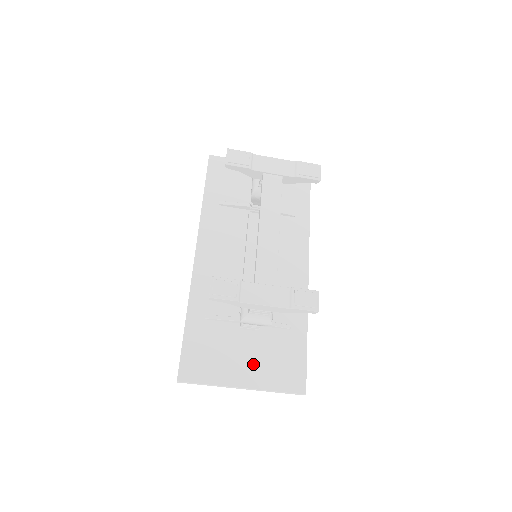
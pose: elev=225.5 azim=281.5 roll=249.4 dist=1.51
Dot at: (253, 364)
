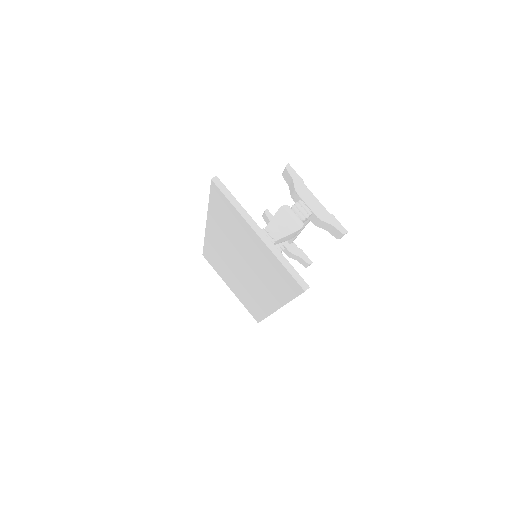
Dot at: occluded
